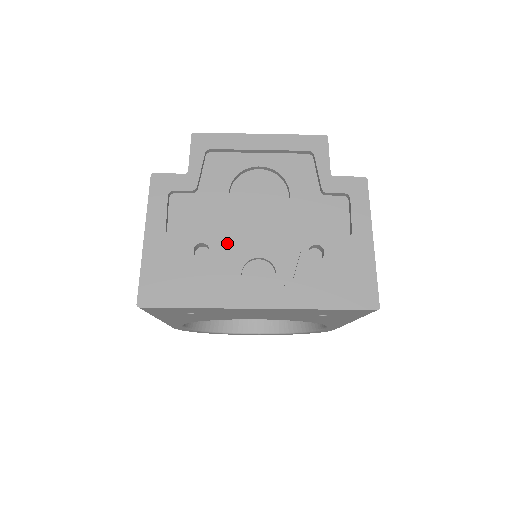
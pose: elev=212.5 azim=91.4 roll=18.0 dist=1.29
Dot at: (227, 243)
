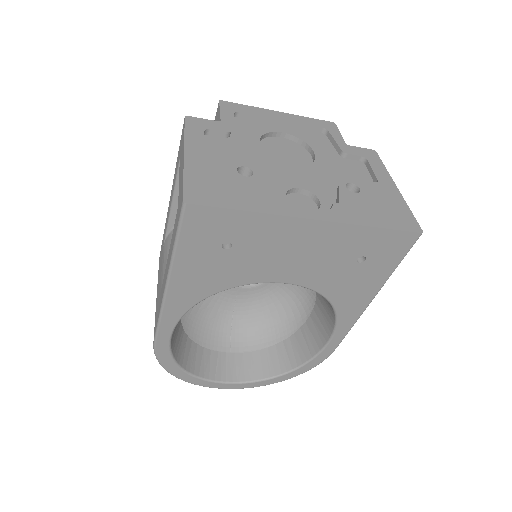
Dot at: (267, 174)
